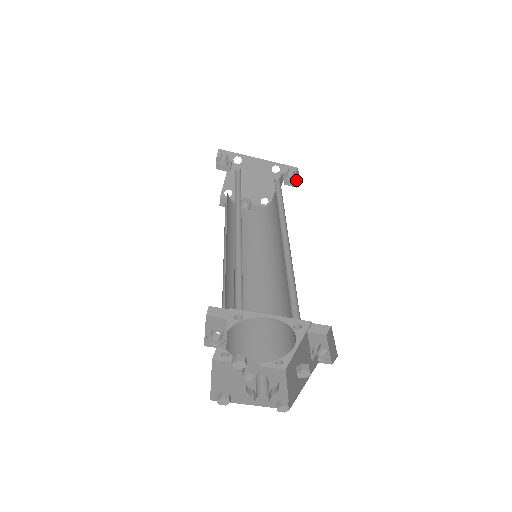
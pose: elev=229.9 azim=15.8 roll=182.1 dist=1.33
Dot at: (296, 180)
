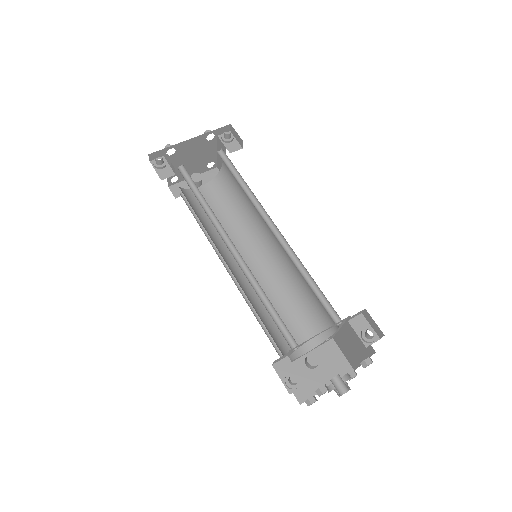
Dot at: (236, 139)
